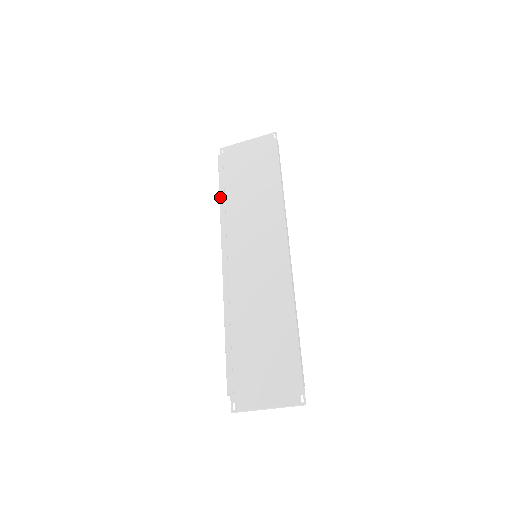
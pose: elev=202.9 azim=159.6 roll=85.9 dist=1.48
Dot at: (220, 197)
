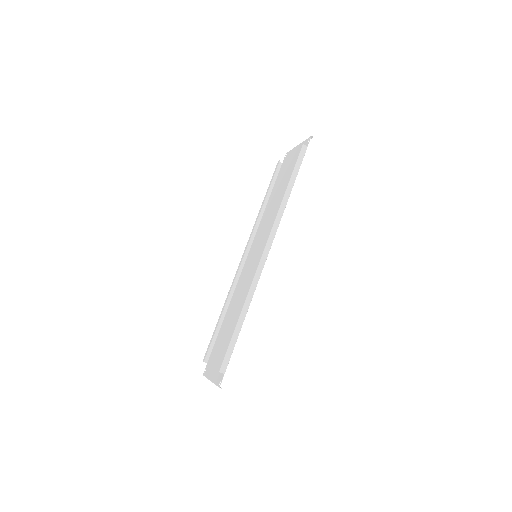
Dot at: (263, 200)
